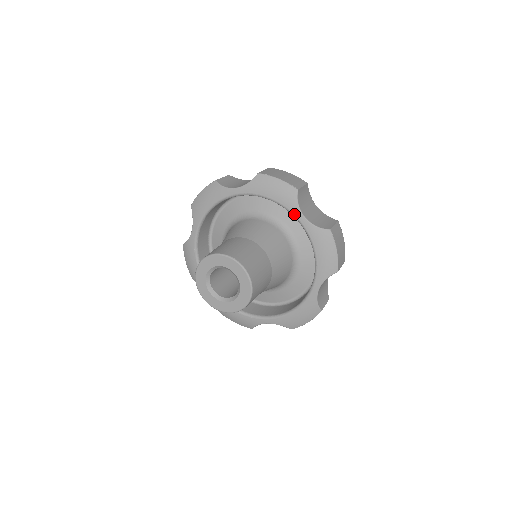
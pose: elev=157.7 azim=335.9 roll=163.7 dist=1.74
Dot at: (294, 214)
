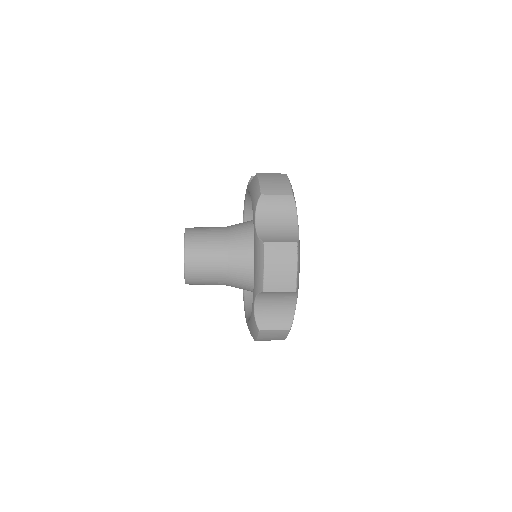
Dot at: (247, 191)
